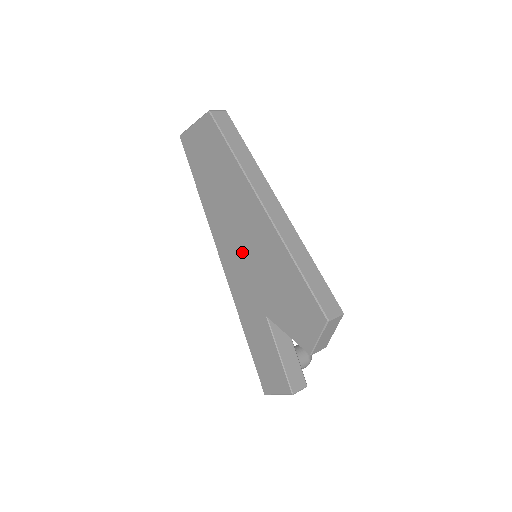
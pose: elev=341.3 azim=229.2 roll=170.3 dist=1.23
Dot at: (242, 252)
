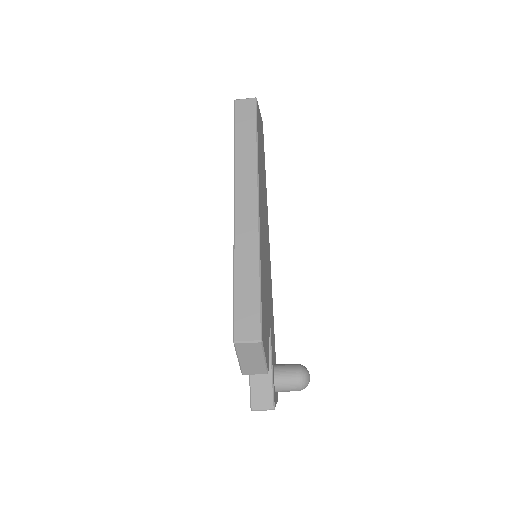
Dot at: occluded
